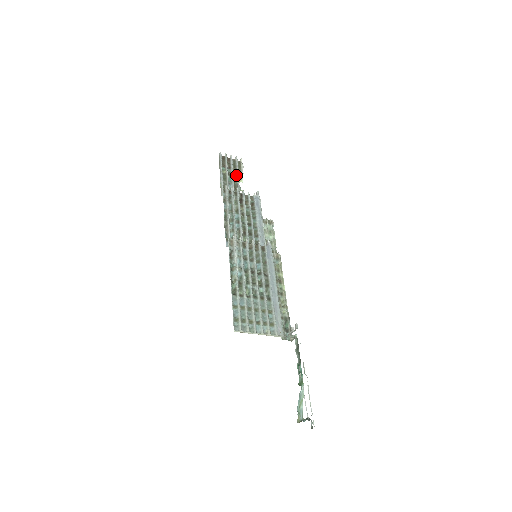
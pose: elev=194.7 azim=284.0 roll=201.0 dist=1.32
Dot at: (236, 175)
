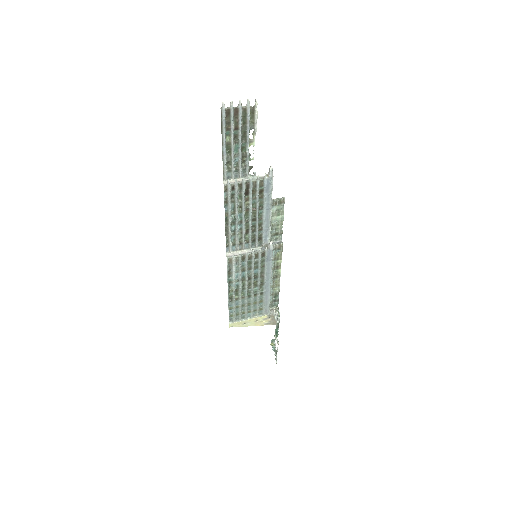
Dot at: (245, 138)
